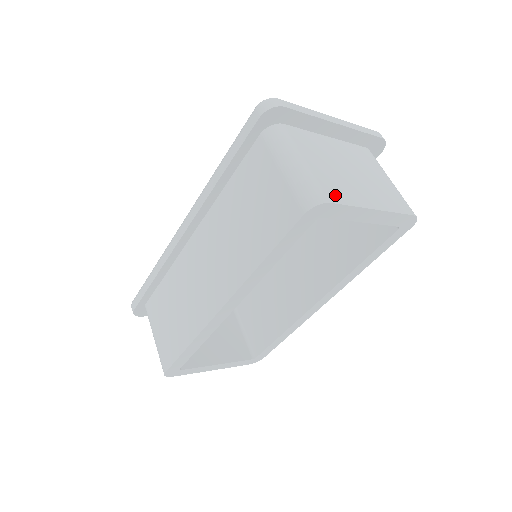
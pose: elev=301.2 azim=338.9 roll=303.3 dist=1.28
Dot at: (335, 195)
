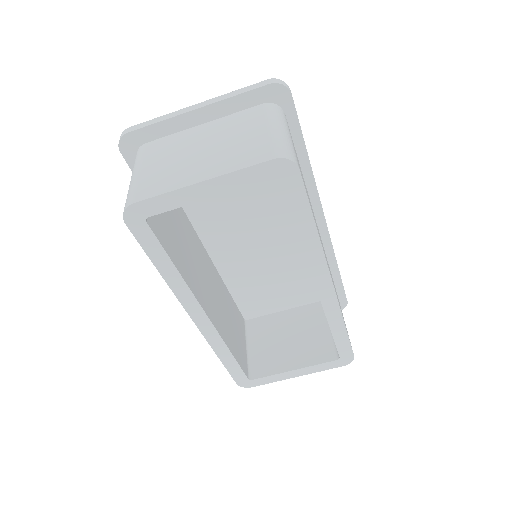
Dot at: (148, 192)
